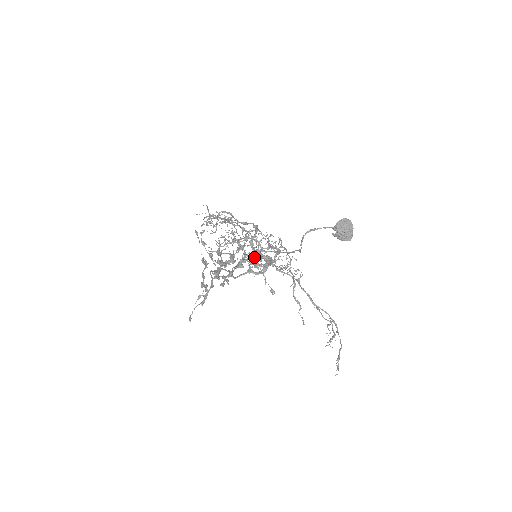
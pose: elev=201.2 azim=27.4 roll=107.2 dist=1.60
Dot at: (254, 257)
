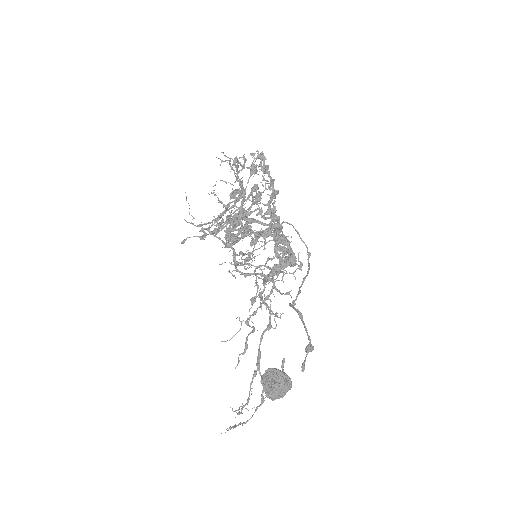
Dot at: occluded
